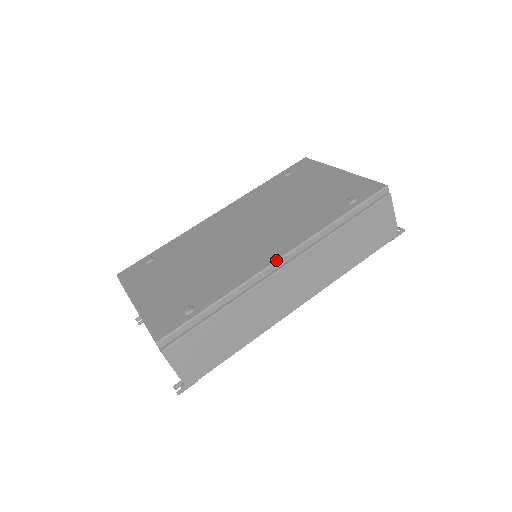
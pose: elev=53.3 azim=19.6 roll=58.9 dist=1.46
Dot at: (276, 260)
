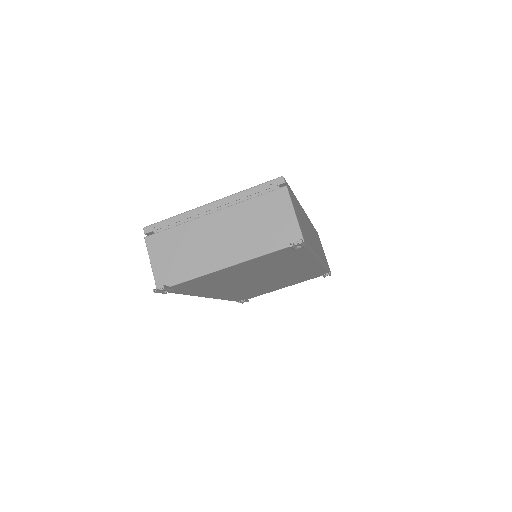
Dot at: occluded
